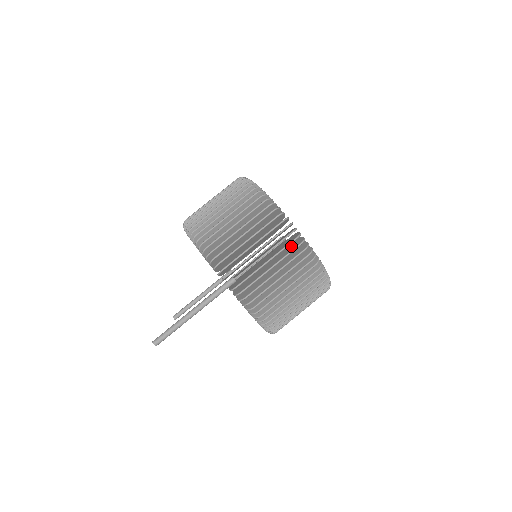
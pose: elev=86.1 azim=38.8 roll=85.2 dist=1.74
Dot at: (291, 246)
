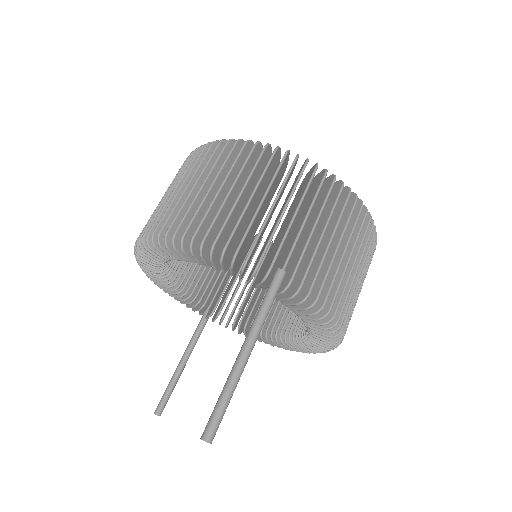
Dot at: occluded
